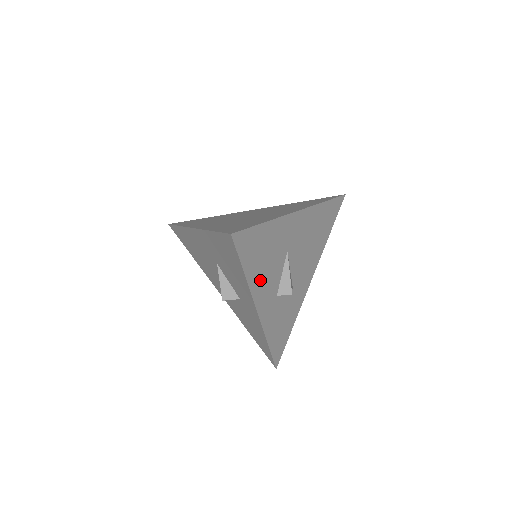
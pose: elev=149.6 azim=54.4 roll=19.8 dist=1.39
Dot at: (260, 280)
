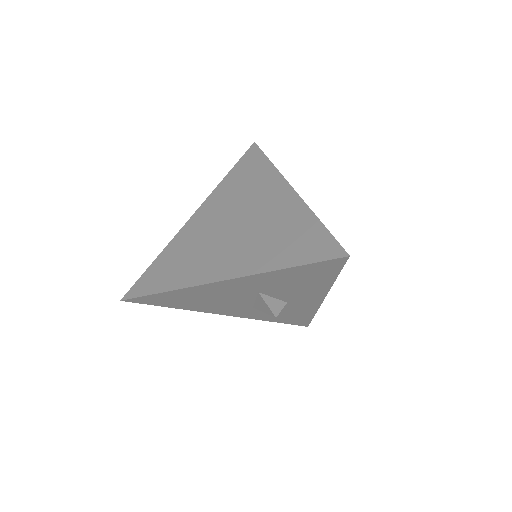
Dot at: occluded
